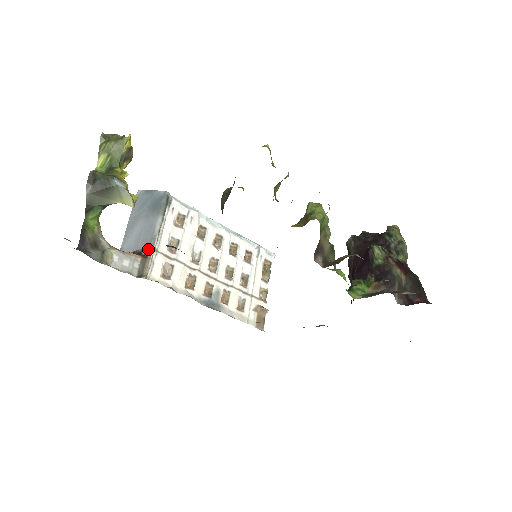
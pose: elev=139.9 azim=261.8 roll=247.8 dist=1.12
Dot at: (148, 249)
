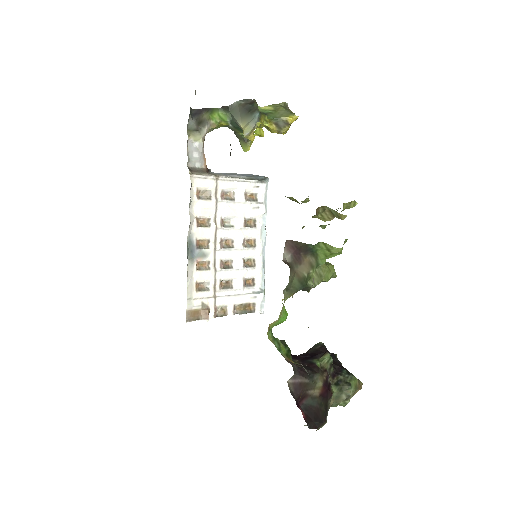
Dot at: (215, 173)
